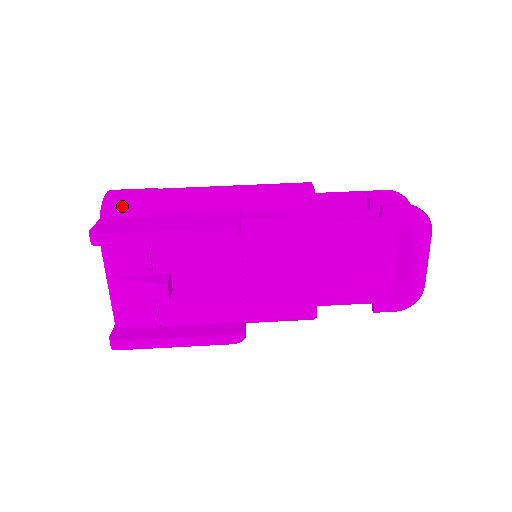
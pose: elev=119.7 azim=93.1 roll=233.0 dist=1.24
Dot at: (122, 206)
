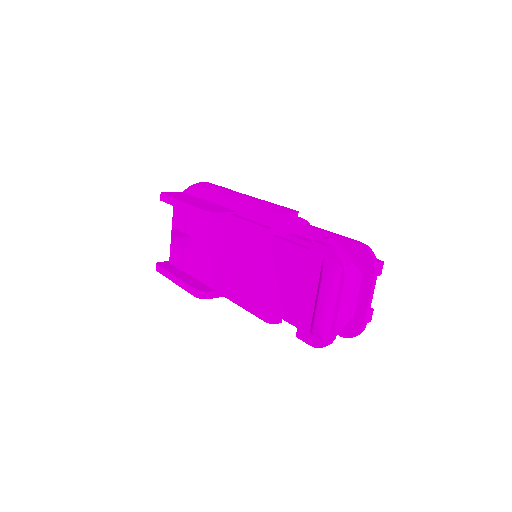
Dot at: (196, 189)
